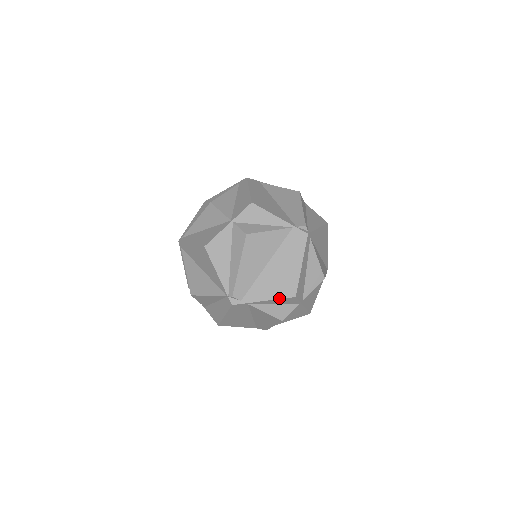
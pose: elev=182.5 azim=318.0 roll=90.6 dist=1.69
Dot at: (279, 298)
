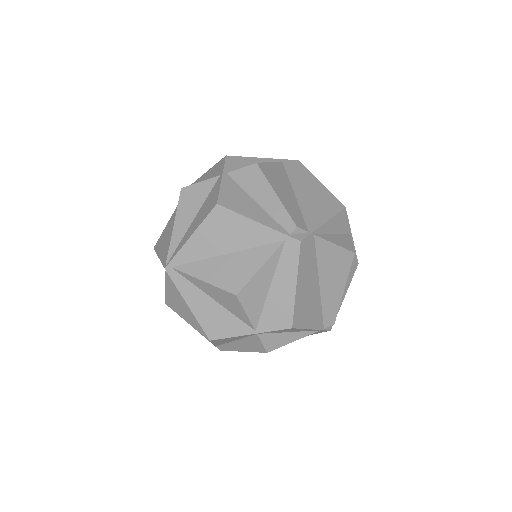
Dot at: occluded
